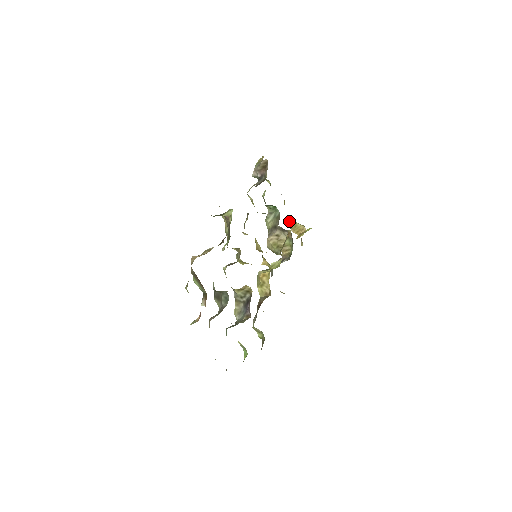
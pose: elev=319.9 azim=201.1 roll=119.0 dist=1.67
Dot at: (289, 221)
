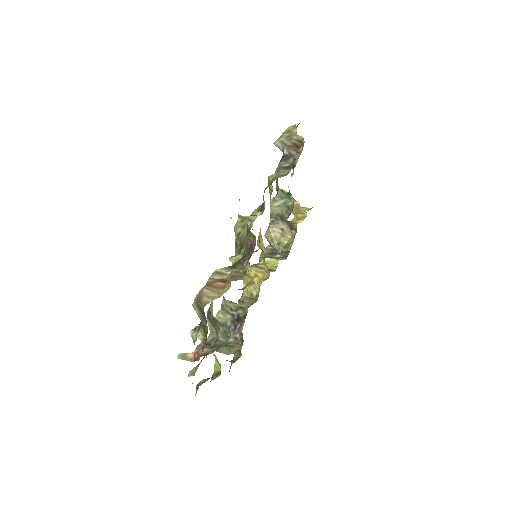
Dot at: occluded
